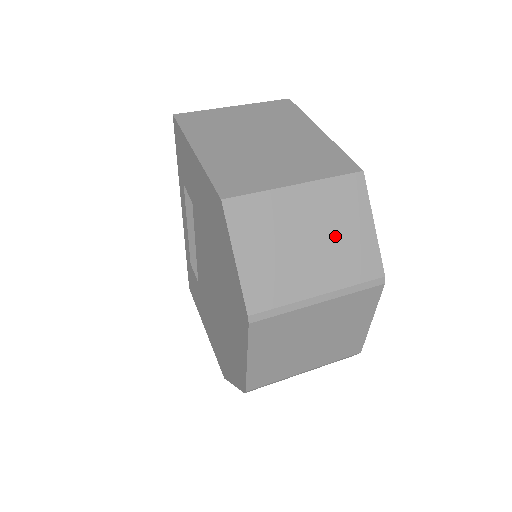
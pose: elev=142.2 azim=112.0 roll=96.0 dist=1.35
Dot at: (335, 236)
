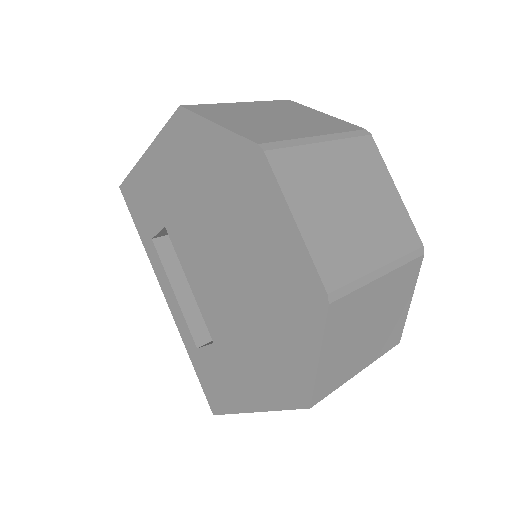
Dot at: (298, 117)
